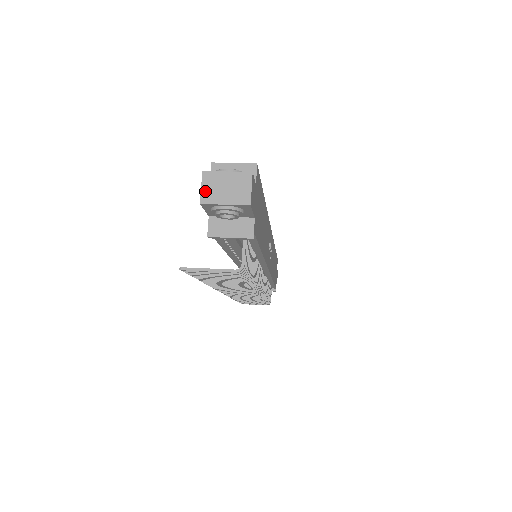
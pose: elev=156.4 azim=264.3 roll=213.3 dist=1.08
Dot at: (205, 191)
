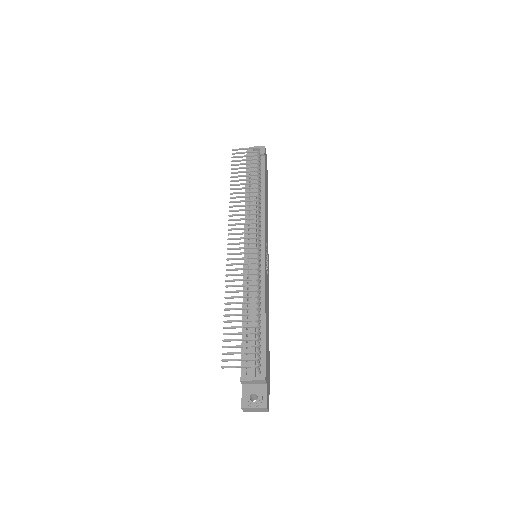
Dot at: occluded
